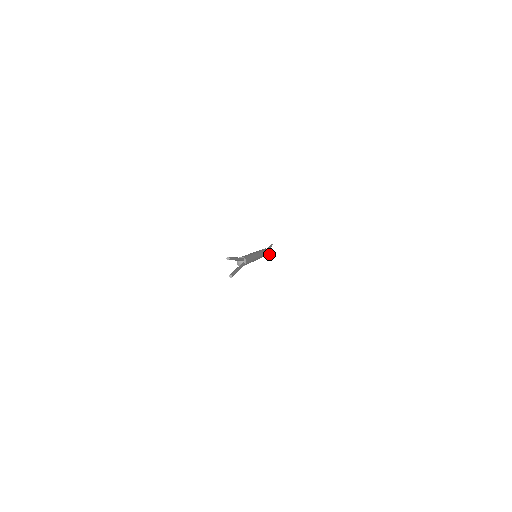
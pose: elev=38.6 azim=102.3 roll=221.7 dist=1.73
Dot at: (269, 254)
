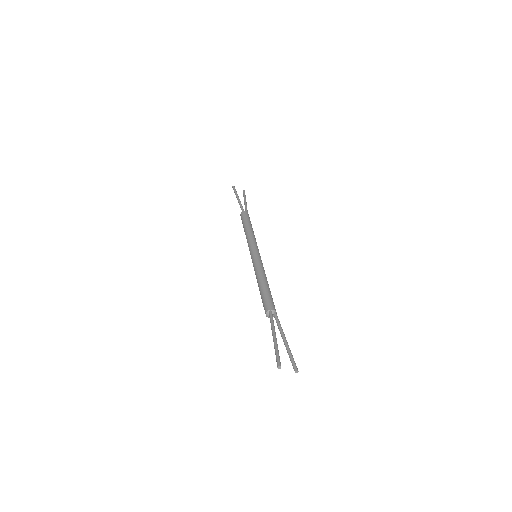
Dot at: (246, 208)
